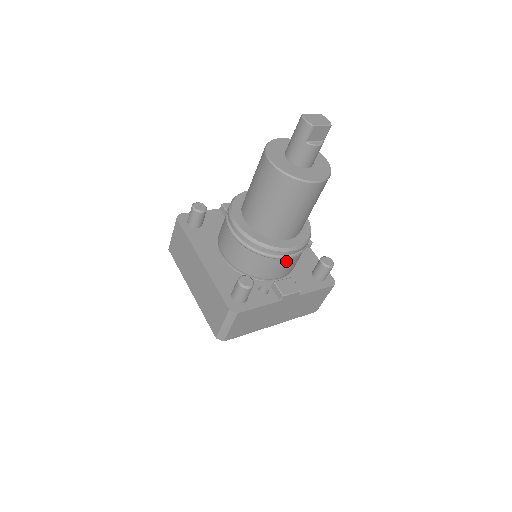
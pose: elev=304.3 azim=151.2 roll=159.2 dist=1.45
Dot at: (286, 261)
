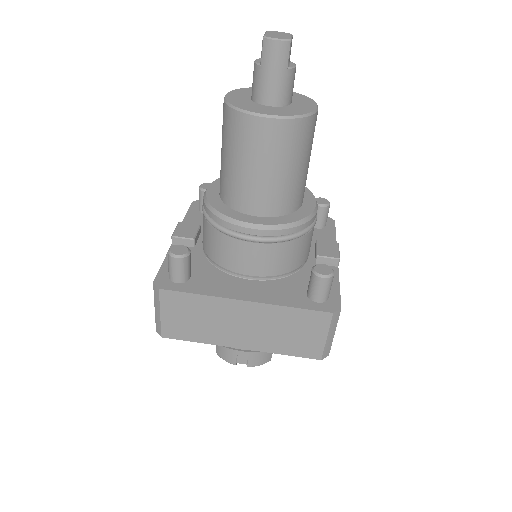
Dot at: (314, 225)
